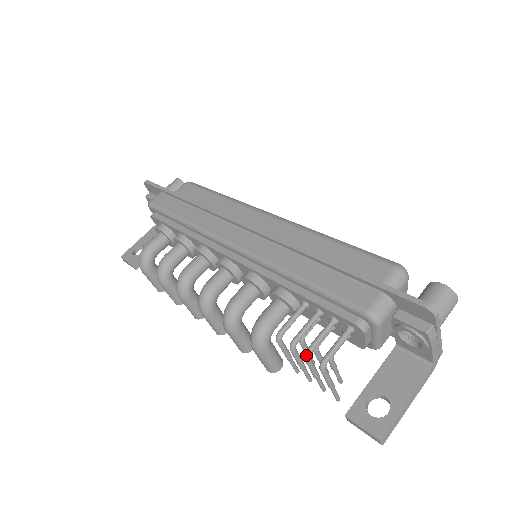
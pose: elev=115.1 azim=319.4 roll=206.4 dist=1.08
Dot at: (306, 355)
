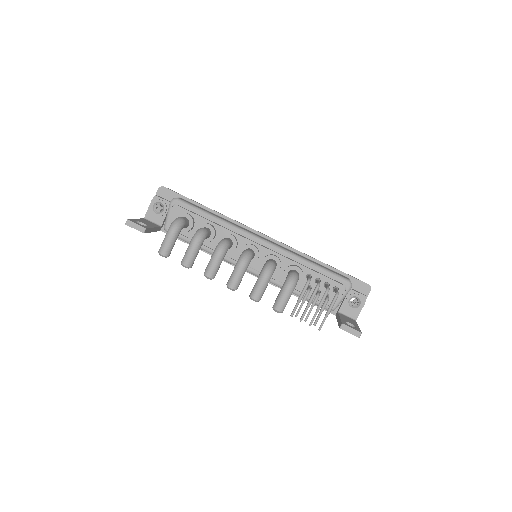
Dot at: (328, 289)
